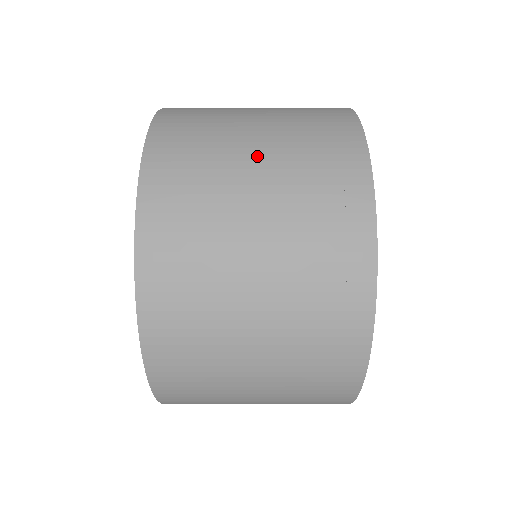
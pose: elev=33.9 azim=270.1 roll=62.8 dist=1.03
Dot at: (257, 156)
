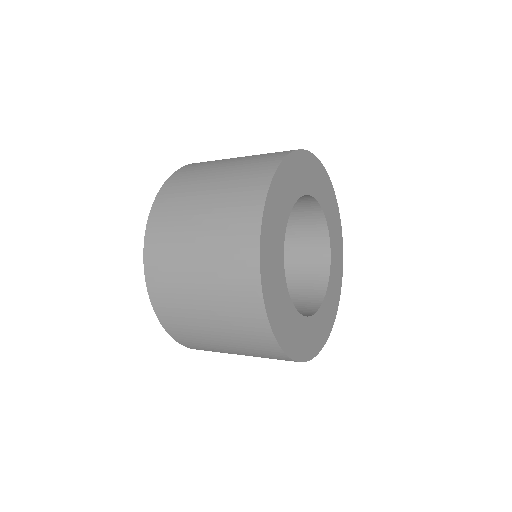
Dot at: (200, 221)
